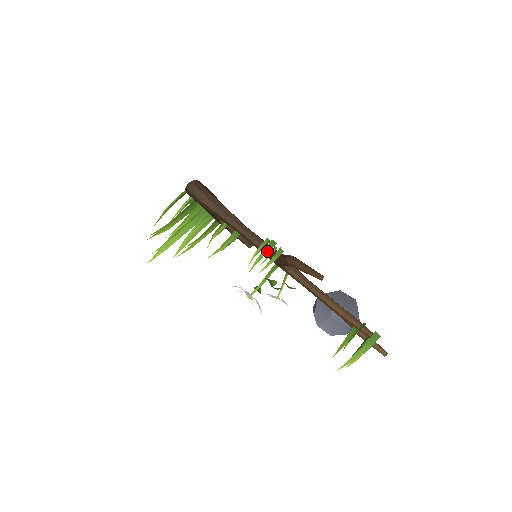
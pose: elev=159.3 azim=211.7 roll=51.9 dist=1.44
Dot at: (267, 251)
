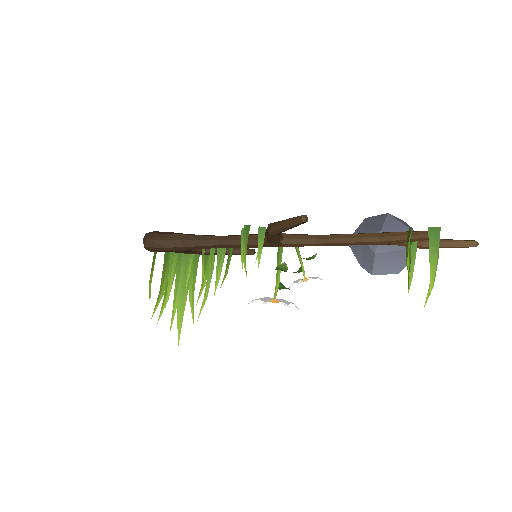
Dot at: (246, 241)
